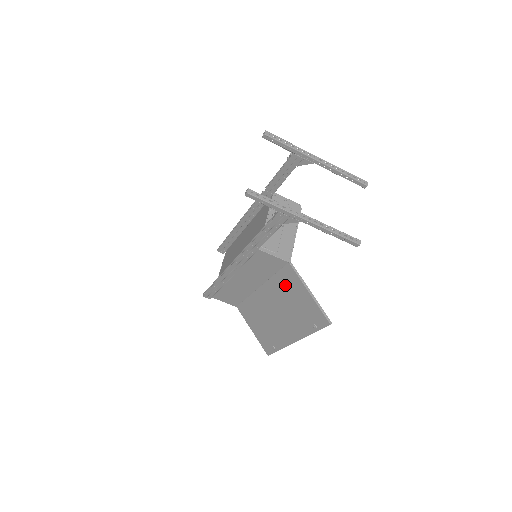
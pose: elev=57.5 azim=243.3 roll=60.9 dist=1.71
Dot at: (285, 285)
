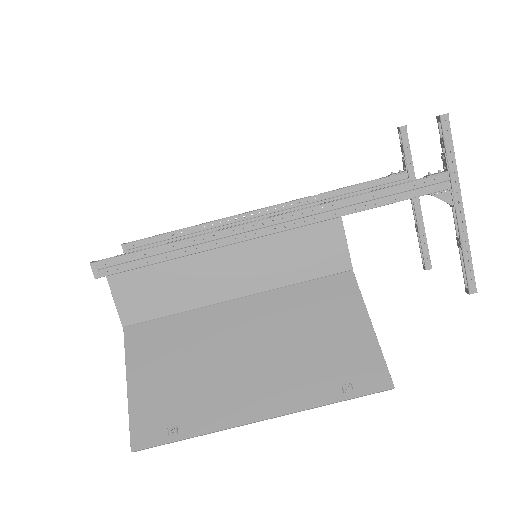
Dot at: (316, 304)
